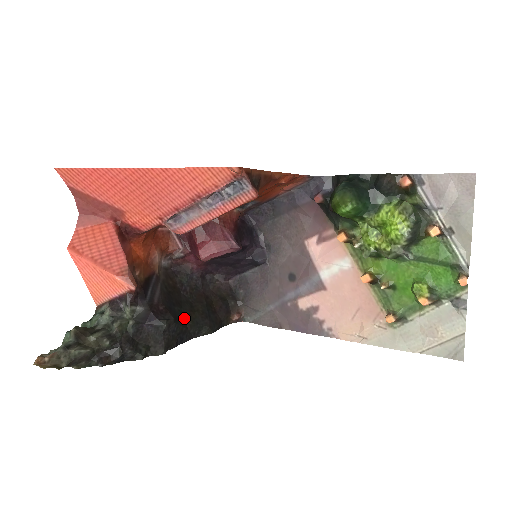
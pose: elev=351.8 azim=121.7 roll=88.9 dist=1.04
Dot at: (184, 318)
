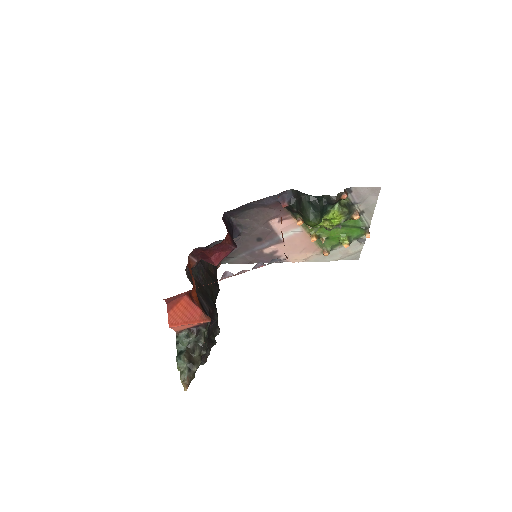
Dot at: (212, 300)
